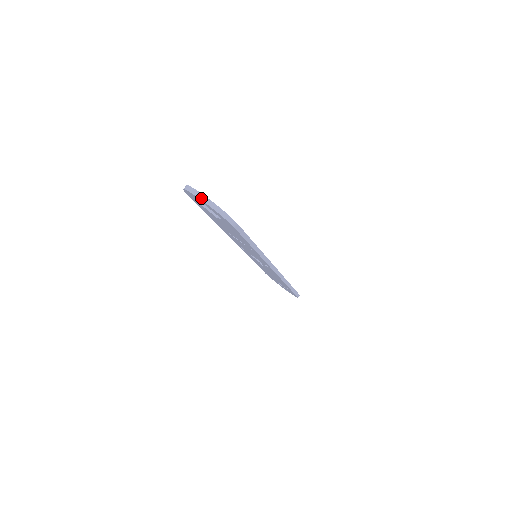
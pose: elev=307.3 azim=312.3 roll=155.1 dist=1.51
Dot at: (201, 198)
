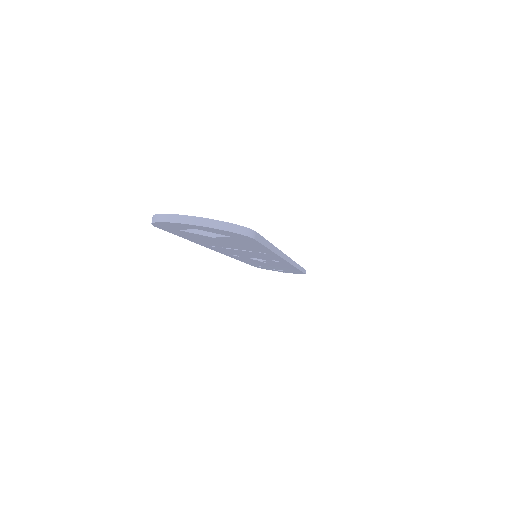
Dot at: (194, 223)
